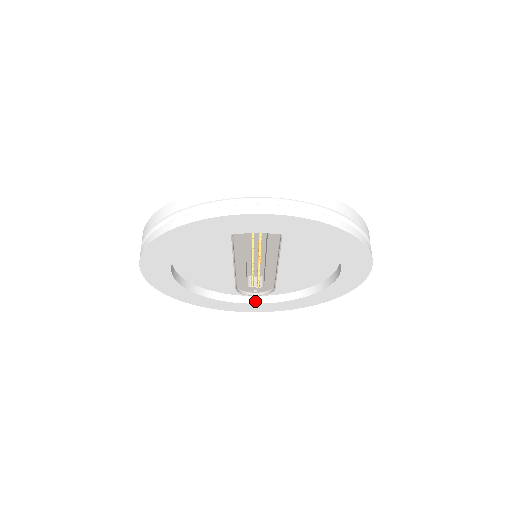
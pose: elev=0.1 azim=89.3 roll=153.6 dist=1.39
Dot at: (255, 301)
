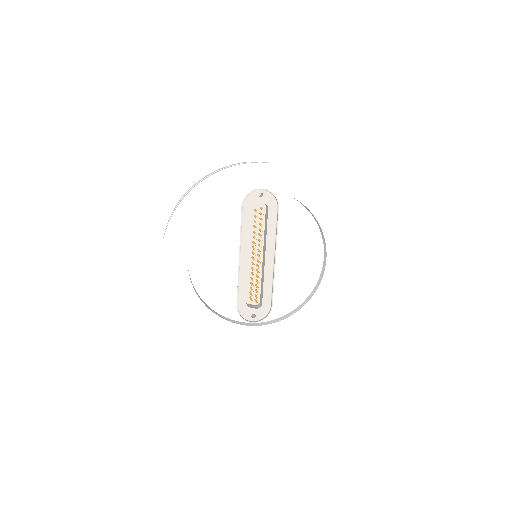
Dot at: (254, 325)
